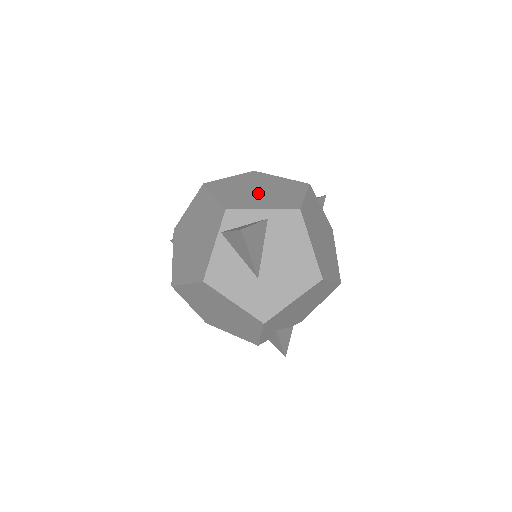
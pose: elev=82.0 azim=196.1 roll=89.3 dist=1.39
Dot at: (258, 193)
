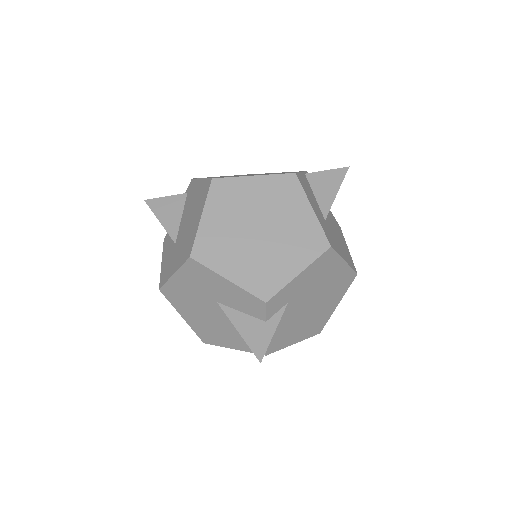
Dot at: occluded
